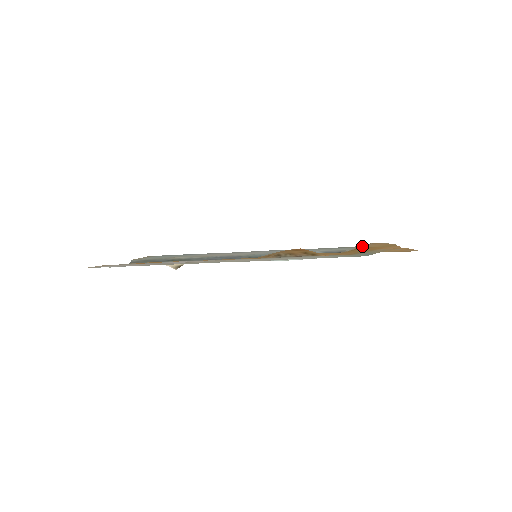
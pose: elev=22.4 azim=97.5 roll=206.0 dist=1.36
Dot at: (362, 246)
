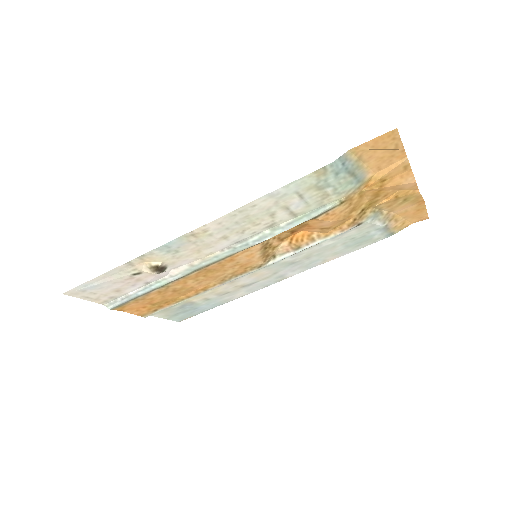
Dot at: (389, 221)
